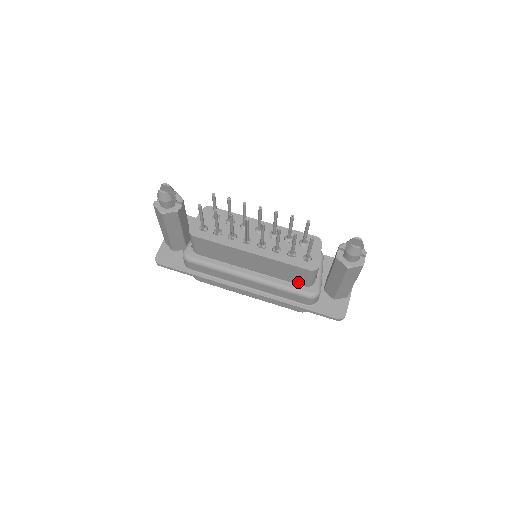
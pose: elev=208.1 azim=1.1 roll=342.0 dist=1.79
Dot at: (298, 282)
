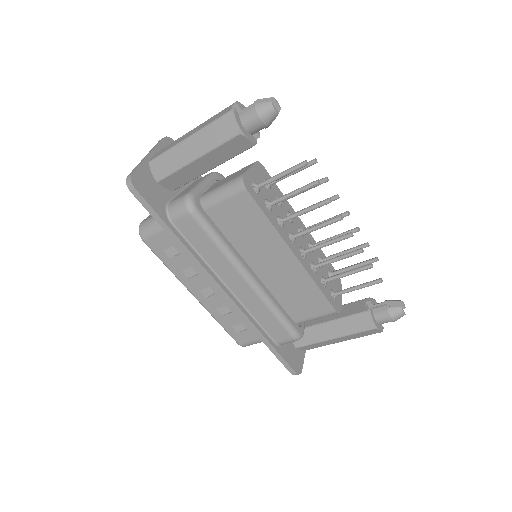
Dot at: (294, 314)
